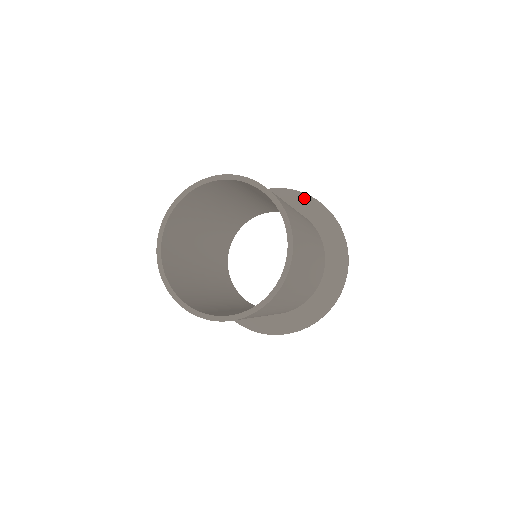
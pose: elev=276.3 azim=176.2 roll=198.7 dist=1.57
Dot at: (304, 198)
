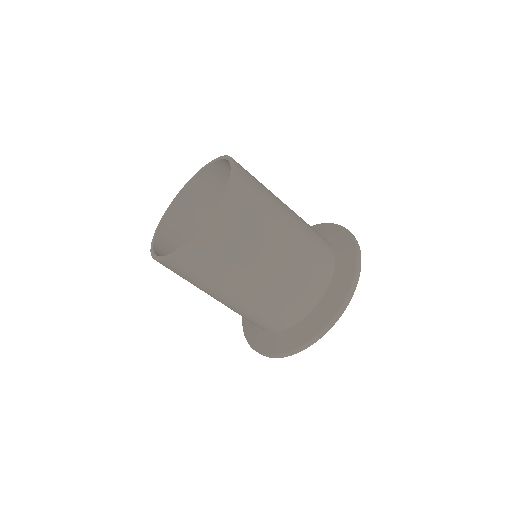
Dot at: (351, 267)
